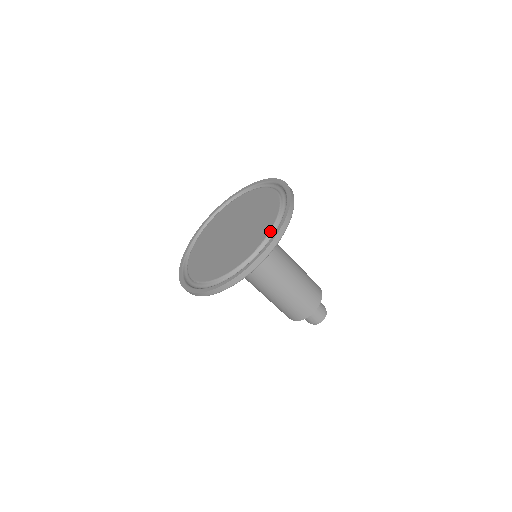
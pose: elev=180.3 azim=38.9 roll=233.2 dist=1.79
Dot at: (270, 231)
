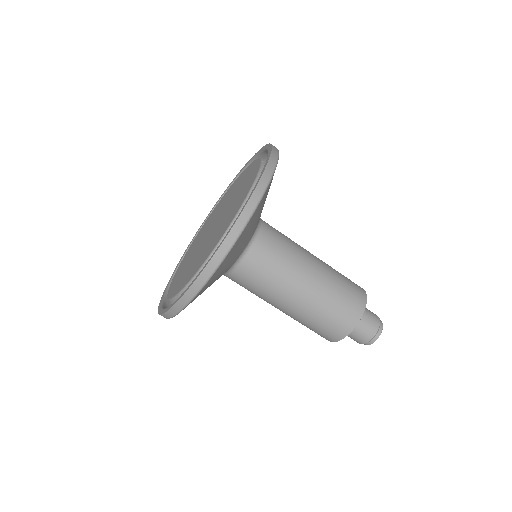
Dot at: (259, 169)
